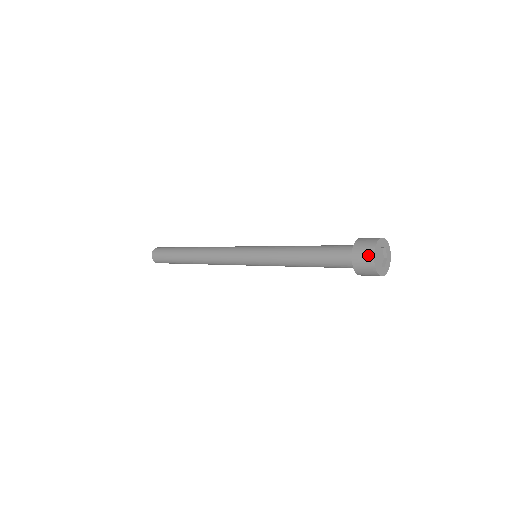
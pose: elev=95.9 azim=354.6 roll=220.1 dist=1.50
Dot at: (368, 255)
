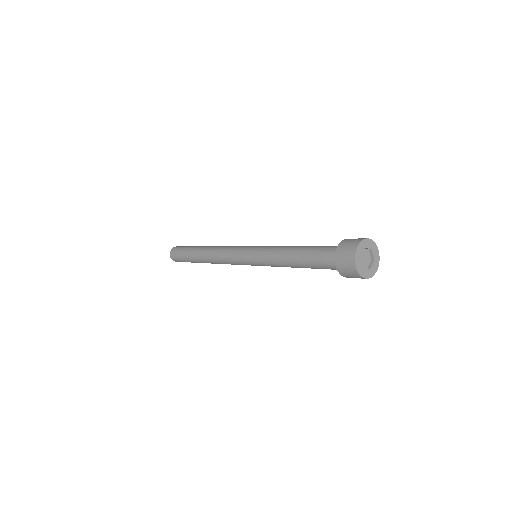
Dot at: (349, 258)
